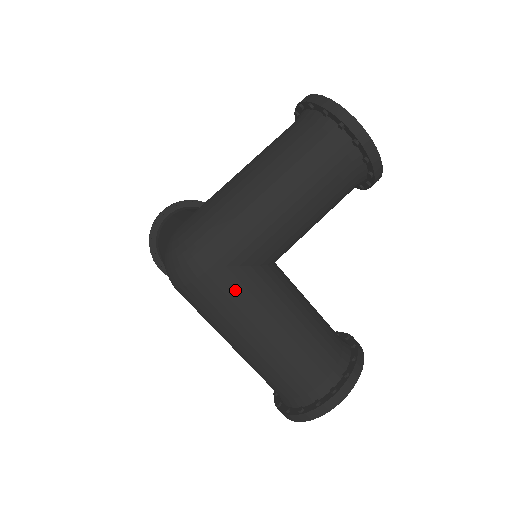
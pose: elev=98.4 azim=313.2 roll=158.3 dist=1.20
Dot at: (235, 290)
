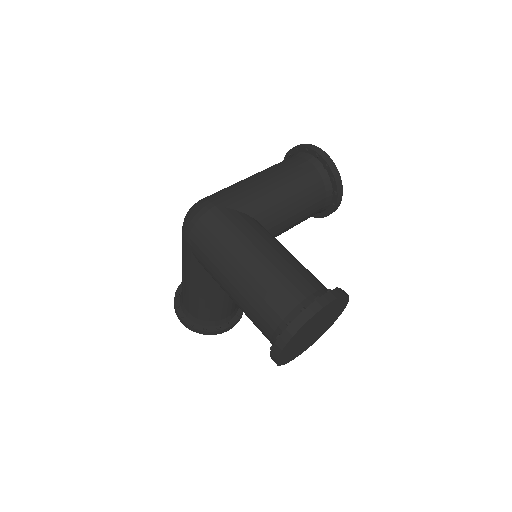
Dot at: (231, 222)
